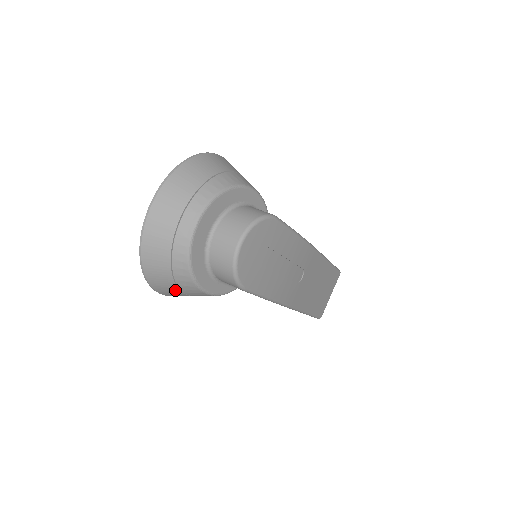
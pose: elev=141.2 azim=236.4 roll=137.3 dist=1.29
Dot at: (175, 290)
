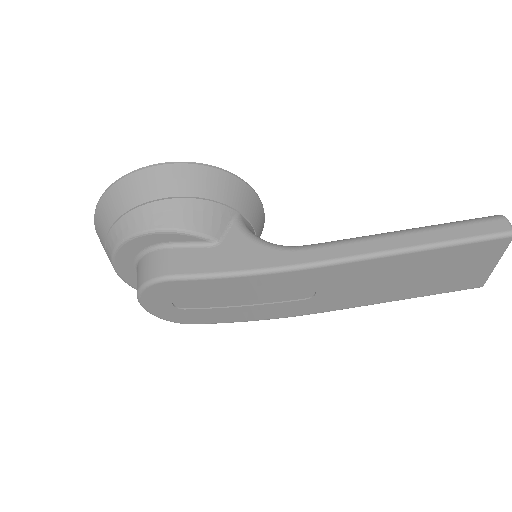
Dot at: occluded
